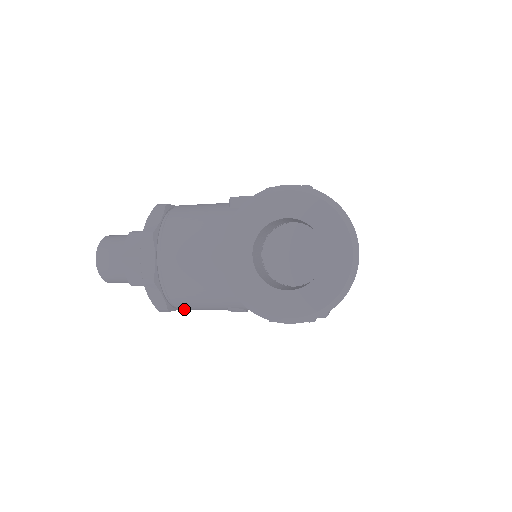
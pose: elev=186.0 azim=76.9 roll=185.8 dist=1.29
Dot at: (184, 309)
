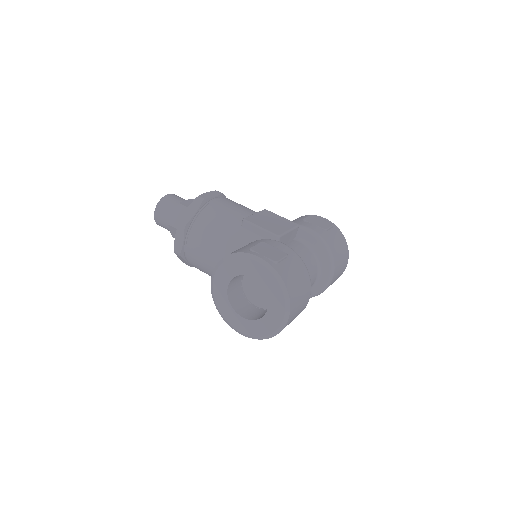
Dot at: occluded
